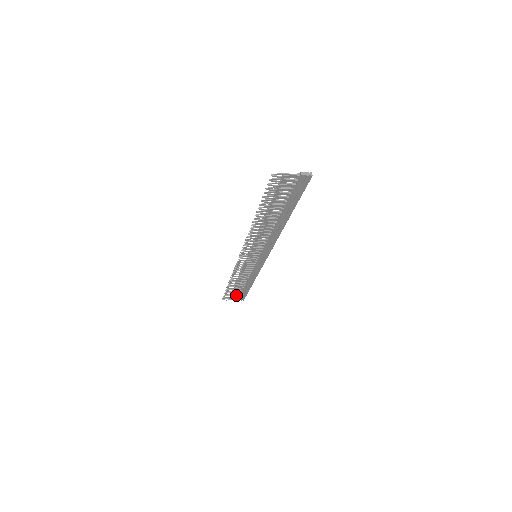
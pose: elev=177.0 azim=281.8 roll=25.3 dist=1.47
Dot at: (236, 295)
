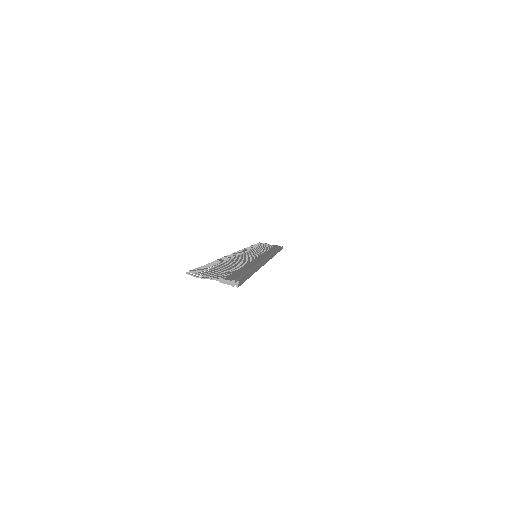
Dot at: occluded
